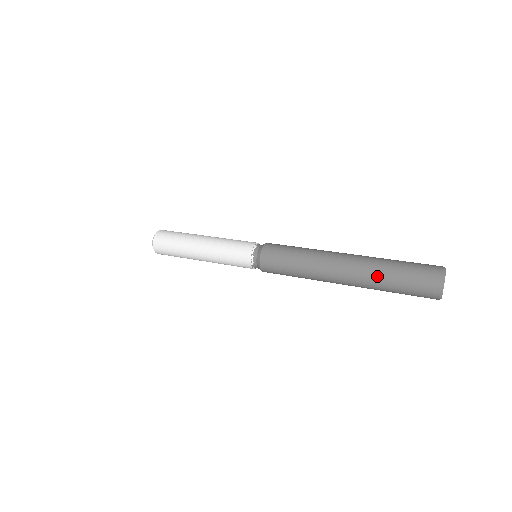
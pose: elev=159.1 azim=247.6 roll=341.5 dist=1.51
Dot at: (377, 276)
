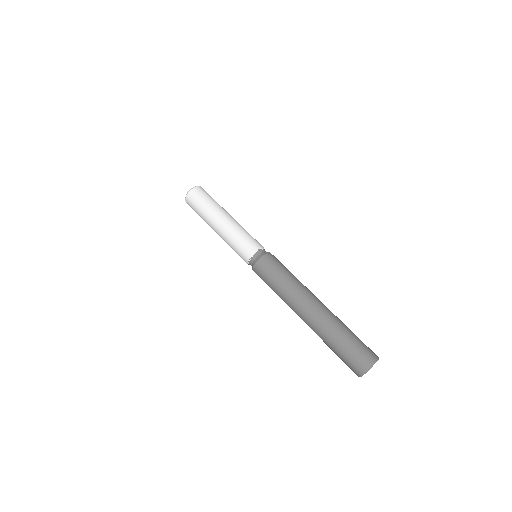
Dot at: (329, 332)
